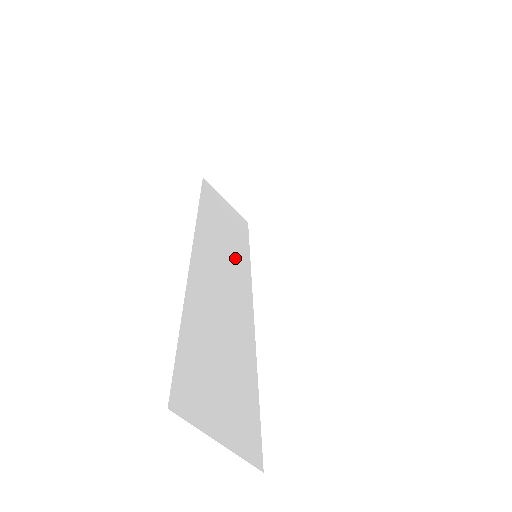
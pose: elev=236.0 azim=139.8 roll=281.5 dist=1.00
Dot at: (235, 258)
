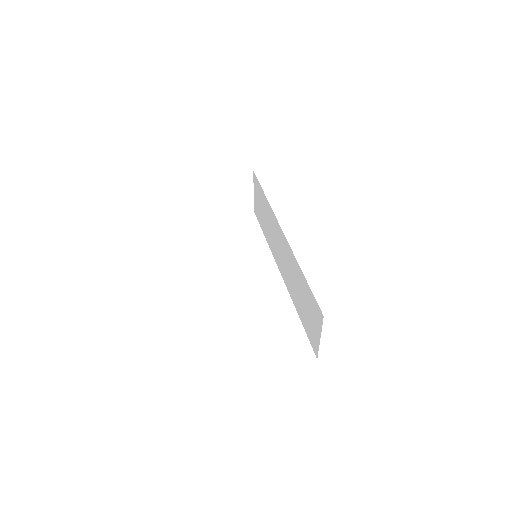
Dot at: occluded
